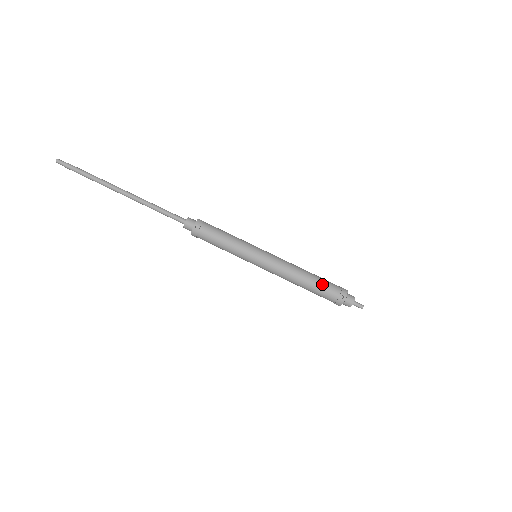
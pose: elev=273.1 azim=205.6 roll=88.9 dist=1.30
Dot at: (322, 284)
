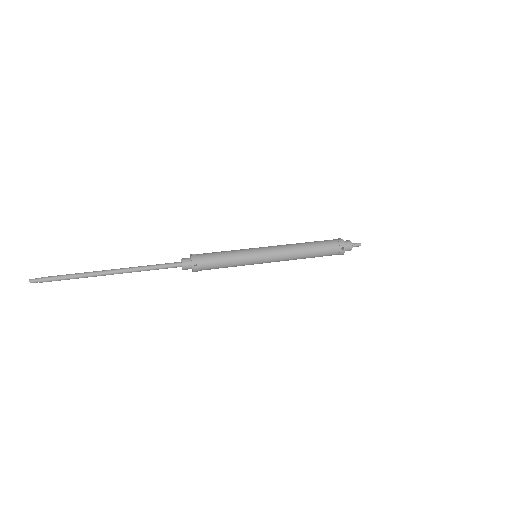
Dot at: (322, 248)
